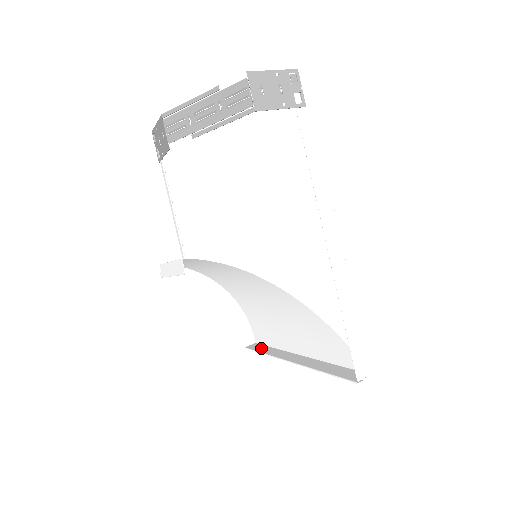
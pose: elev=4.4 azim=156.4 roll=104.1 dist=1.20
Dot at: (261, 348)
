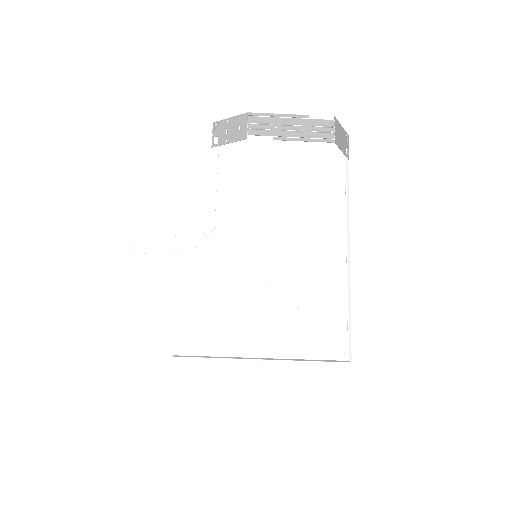
Dot at: (192, 356)
